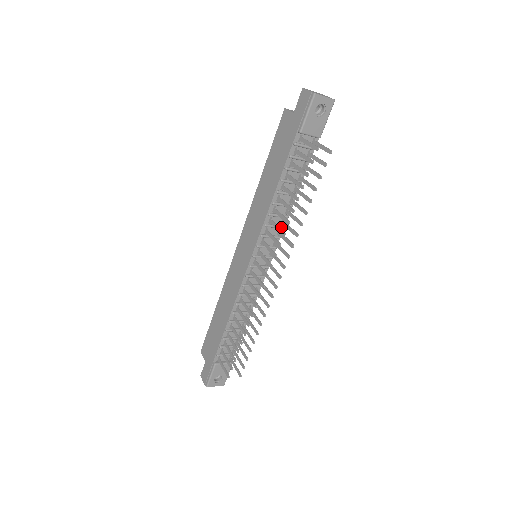
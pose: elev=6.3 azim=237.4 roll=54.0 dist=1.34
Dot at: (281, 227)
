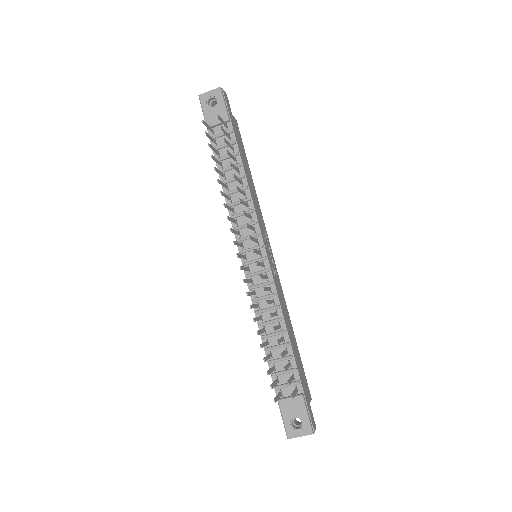
Dot at: (249, 211)
